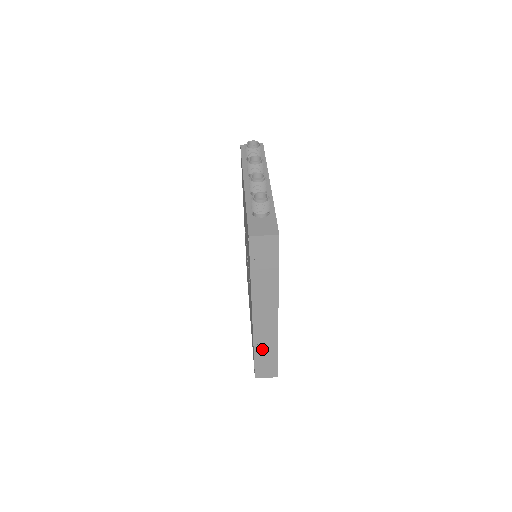
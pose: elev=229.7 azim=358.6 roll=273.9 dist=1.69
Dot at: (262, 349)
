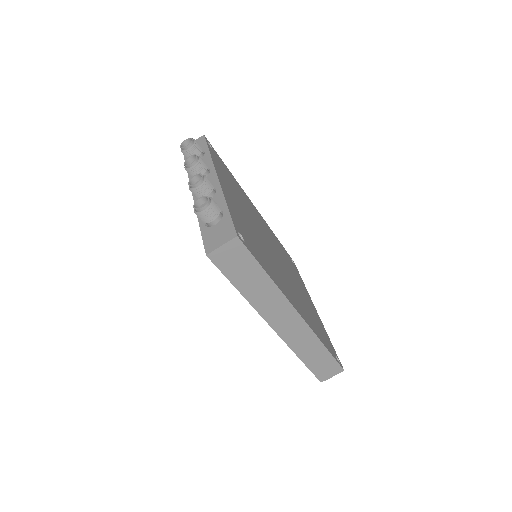
Dot at: (307, 353)
